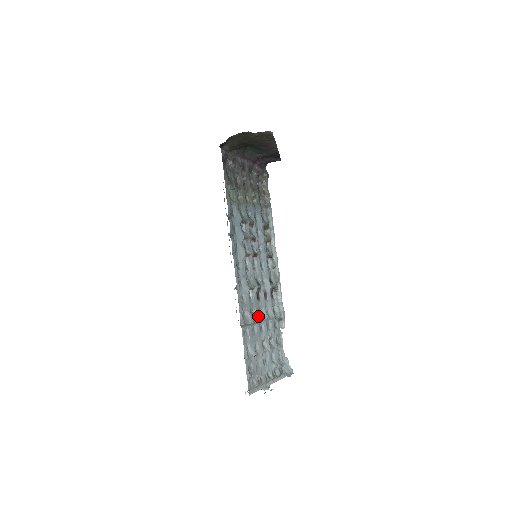
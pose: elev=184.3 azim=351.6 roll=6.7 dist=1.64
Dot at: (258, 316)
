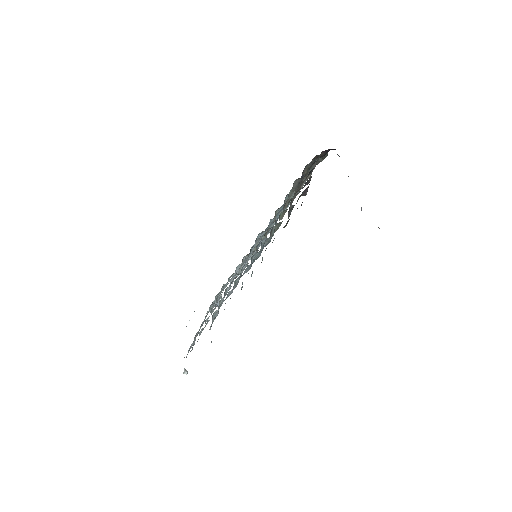
Dot at: occluded
